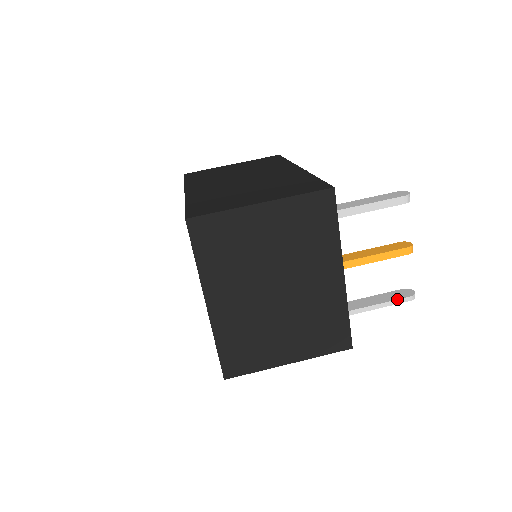
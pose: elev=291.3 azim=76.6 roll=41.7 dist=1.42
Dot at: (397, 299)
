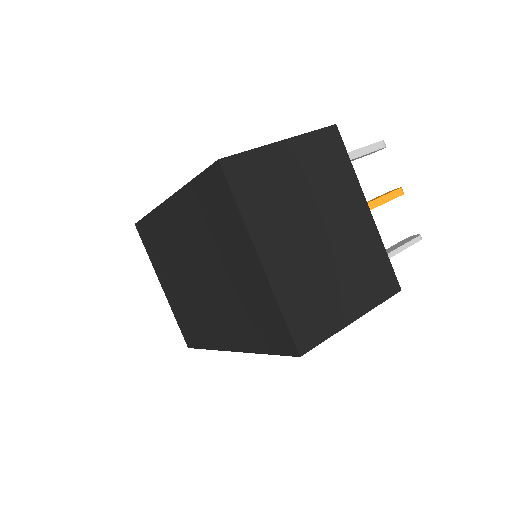
Dot at: (410, 240)
